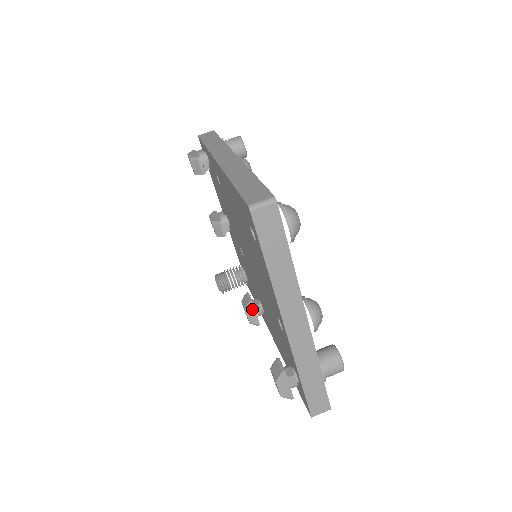
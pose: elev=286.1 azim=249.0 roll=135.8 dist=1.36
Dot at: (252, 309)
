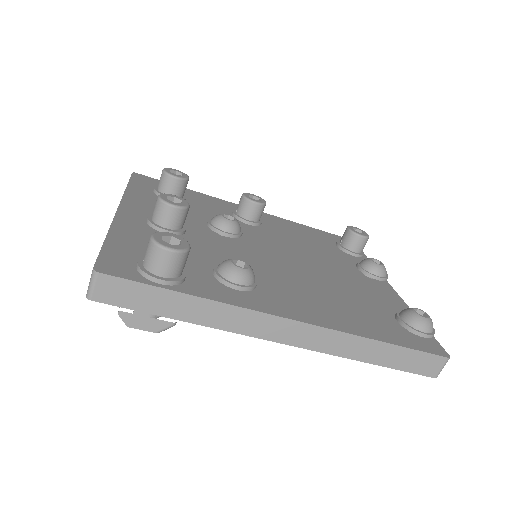
Dot at: occluded
